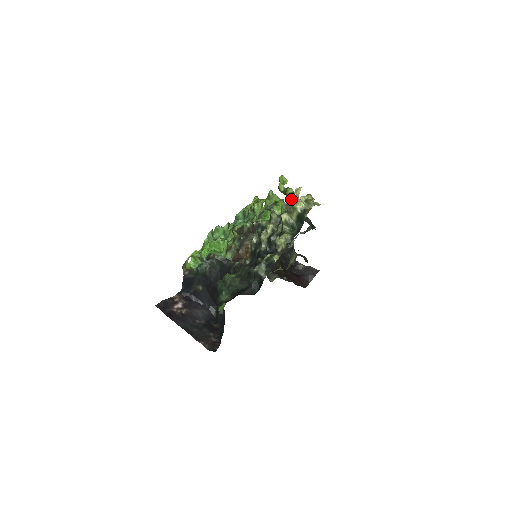
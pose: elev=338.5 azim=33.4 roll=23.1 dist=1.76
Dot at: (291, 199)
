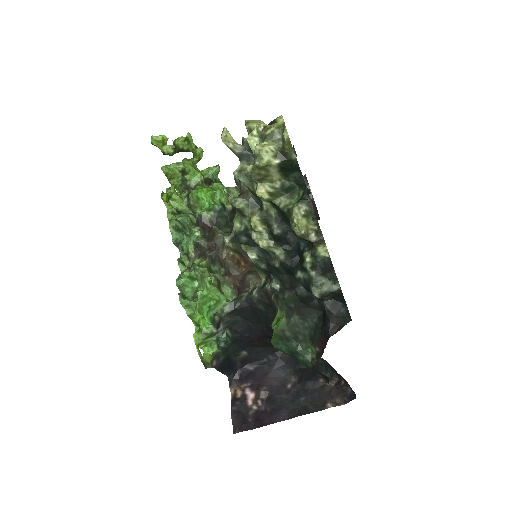
Dot at: (192, 148)
